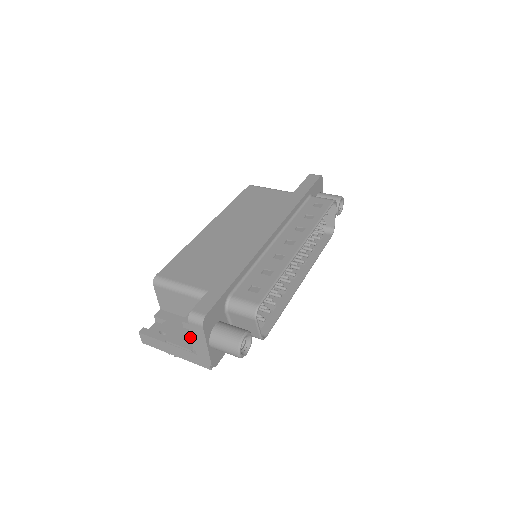
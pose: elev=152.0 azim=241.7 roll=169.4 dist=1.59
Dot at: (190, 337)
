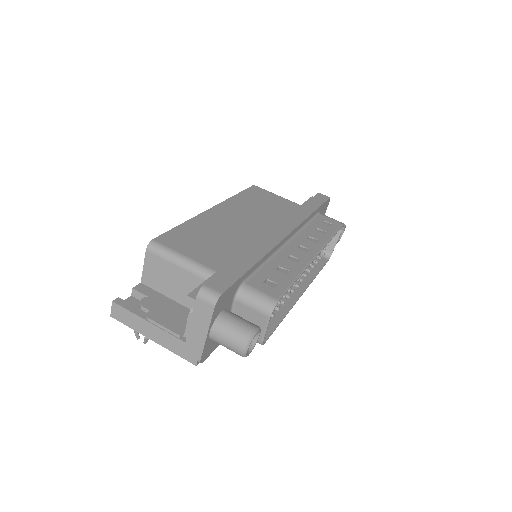
Dot at: (188, 318)
